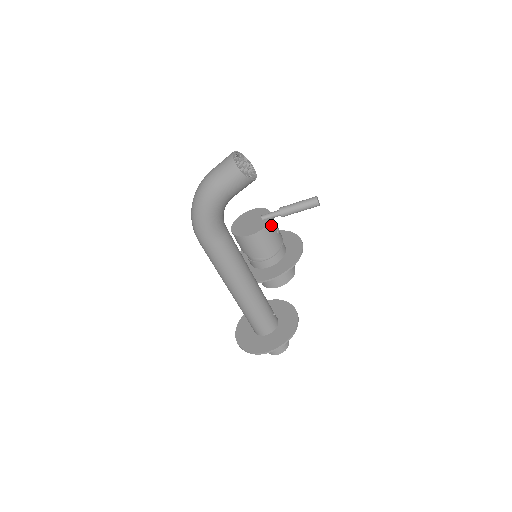
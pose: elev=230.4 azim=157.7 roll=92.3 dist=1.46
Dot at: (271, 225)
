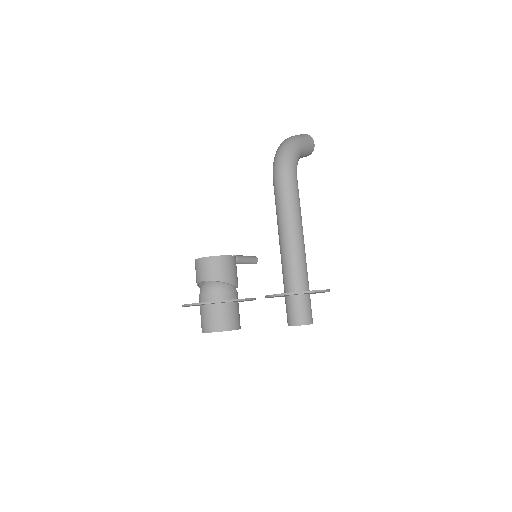
Dot at: occluded
